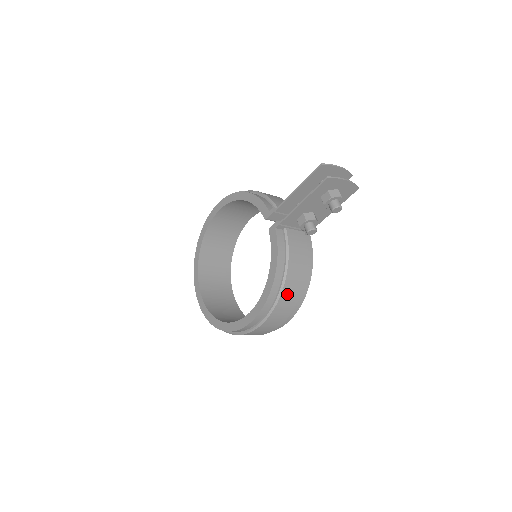
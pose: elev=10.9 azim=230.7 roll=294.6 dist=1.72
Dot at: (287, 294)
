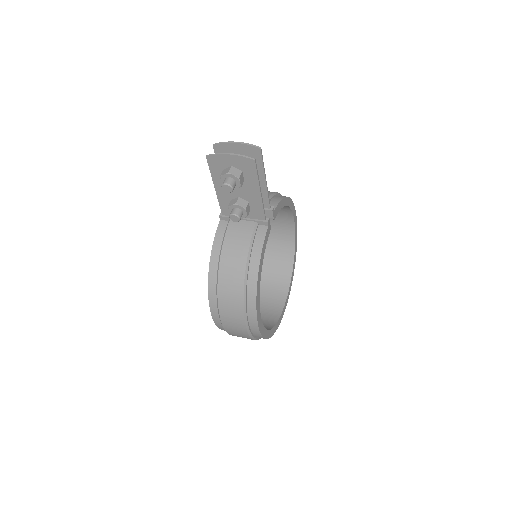
Dot at: (225, 287)
